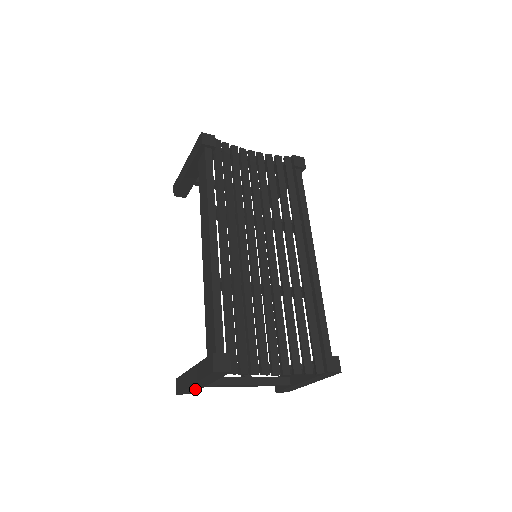
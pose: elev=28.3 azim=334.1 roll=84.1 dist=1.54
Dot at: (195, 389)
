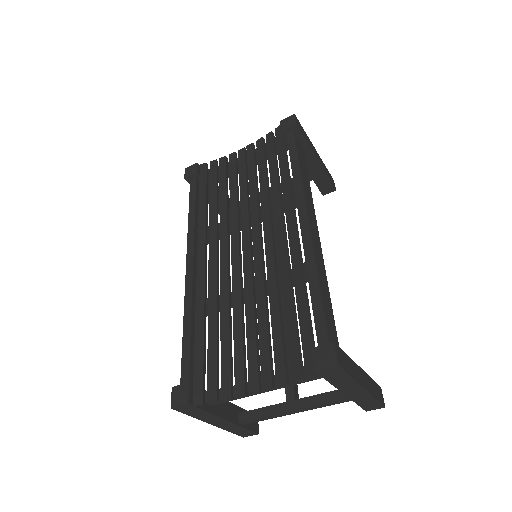
Dot at: (238, 428)
